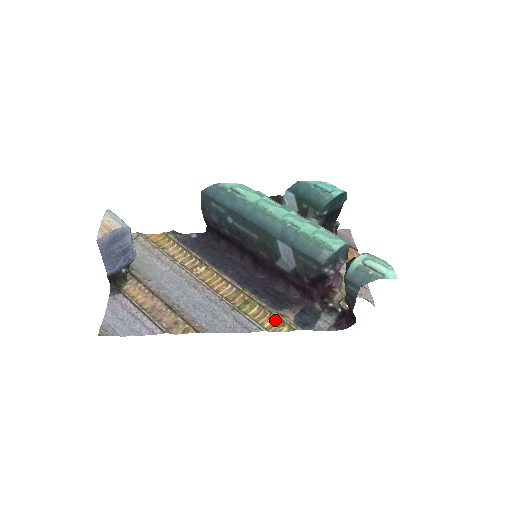
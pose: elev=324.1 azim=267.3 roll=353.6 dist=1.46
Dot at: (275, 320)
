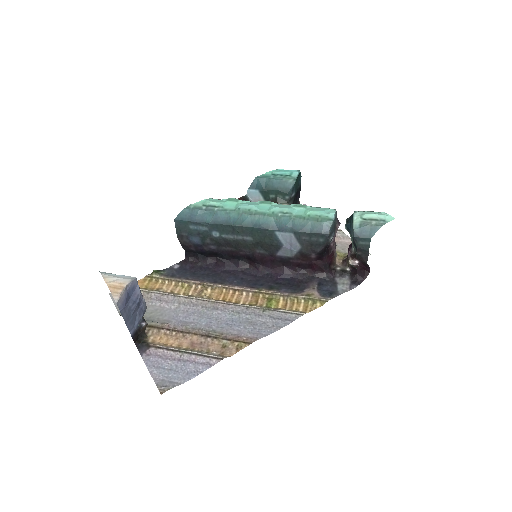
Dot at: (304, 302)
